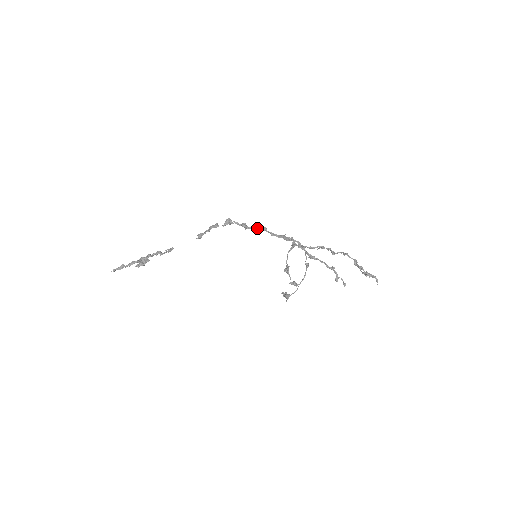
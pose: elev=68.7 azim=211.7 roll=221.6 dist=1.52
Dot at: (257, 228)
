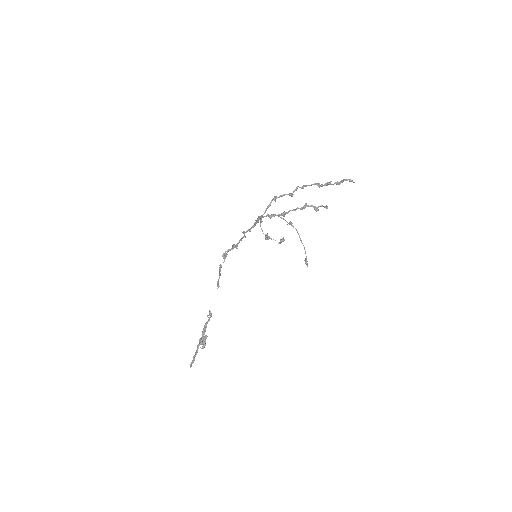
Dot at: (241, 238)
